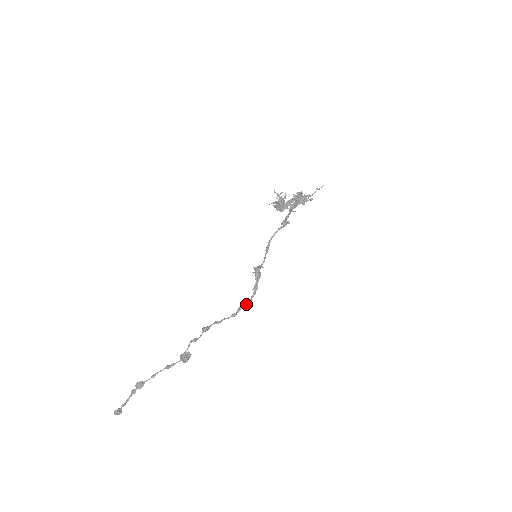
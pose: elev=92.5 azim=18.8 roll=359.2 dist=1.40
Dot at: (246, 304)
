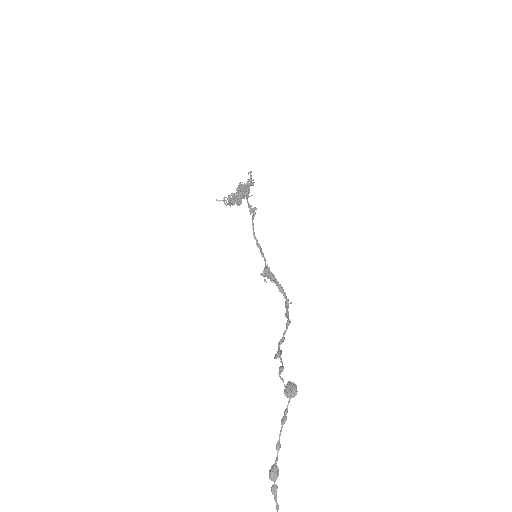
Dot at: (288, 306)
